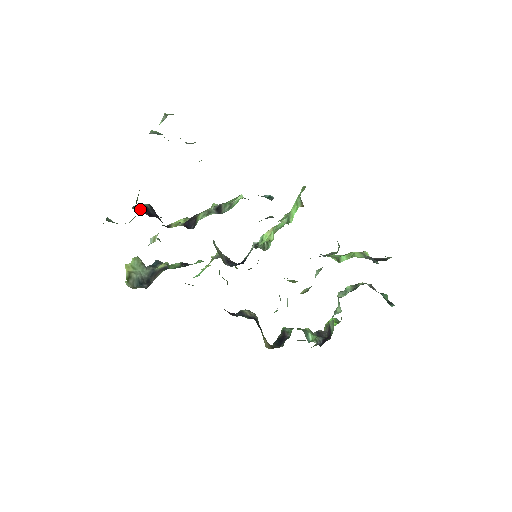
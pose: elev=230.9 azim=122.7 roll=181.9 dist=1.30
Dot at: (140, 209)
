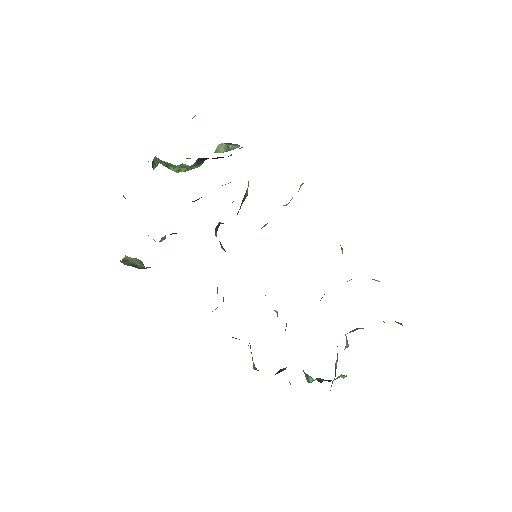
Dot at: occluded
